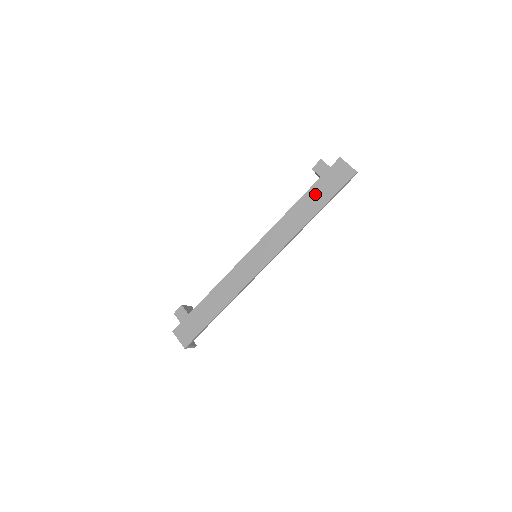
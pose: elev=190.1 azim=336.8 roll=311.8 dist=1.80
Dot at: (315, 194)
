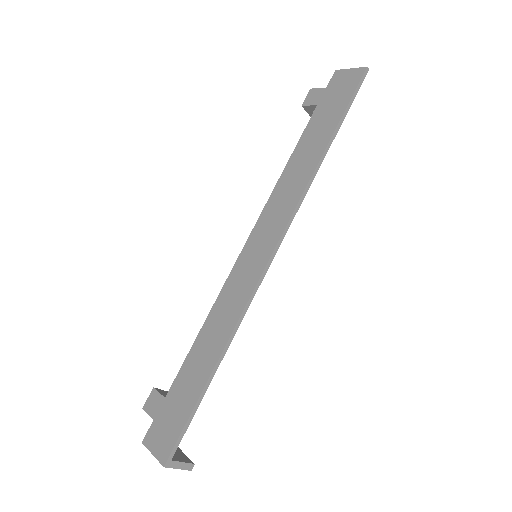
Dot at: (316, 126)
